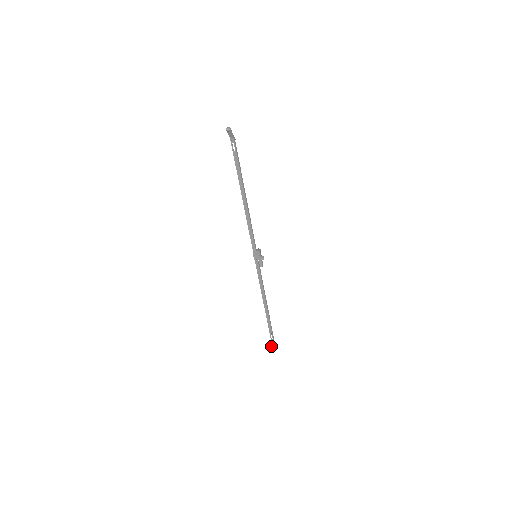
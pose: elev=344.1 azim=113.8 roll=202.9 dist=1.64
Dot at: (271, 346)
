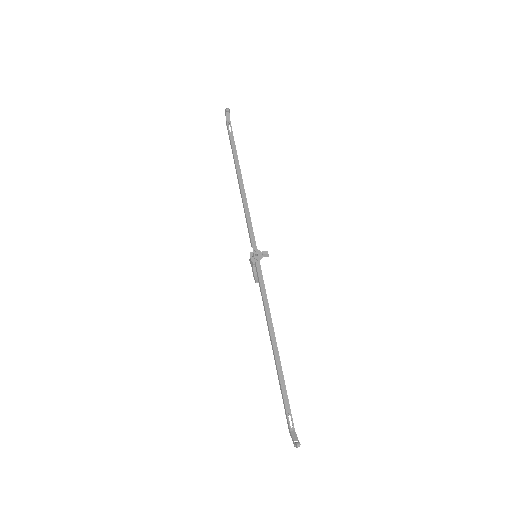
Dot at: (295, 442)
